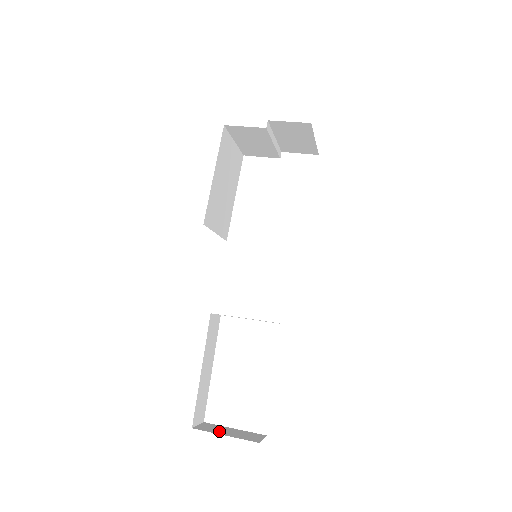
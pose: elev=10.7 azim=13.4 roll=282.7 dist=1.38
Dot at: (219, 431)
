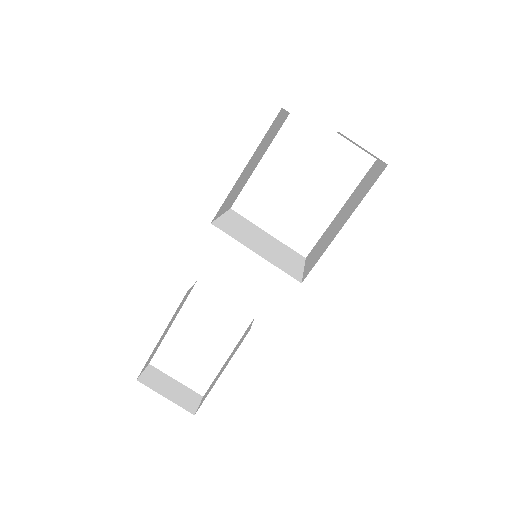
Dot at: (161, 387)
